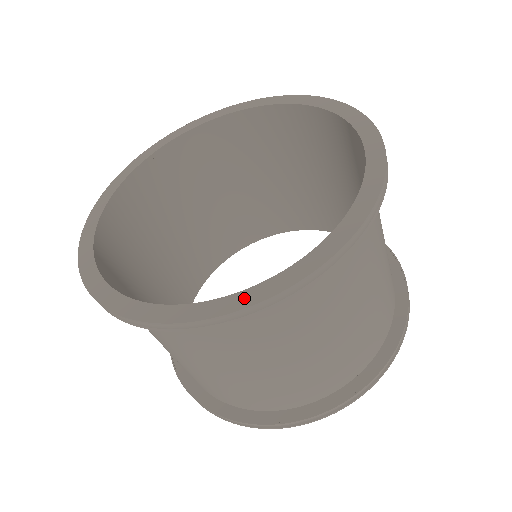
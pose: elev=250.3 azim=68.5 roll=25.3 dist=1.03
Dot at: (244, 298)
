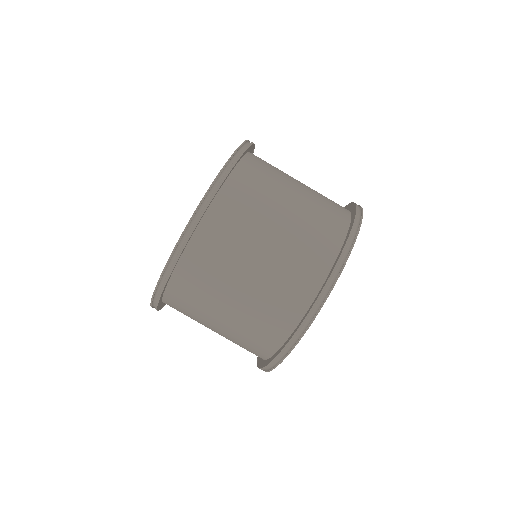
Dot at: (192, 217)
